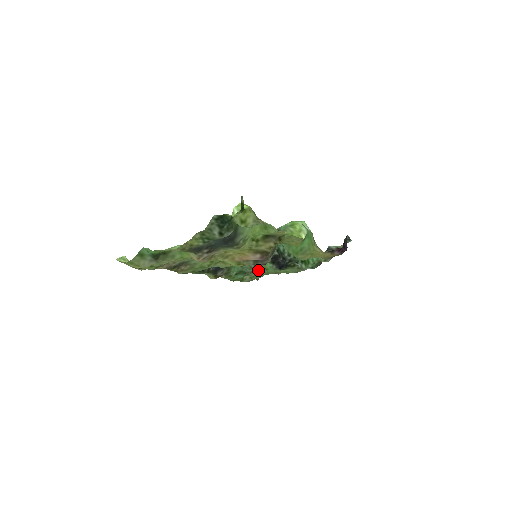
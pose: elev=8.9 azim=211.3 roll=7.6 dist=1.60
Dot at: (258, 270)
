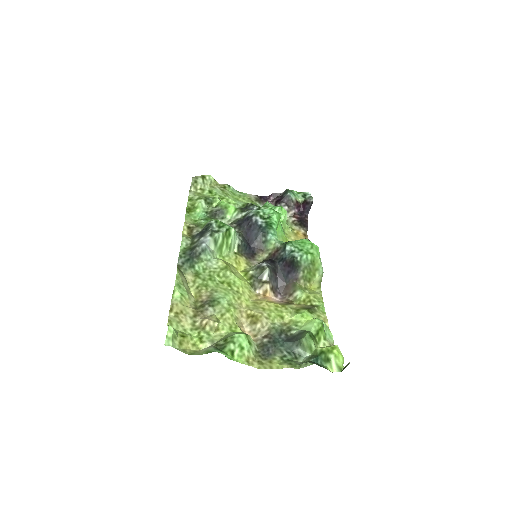
Dot at: (214, 197)
